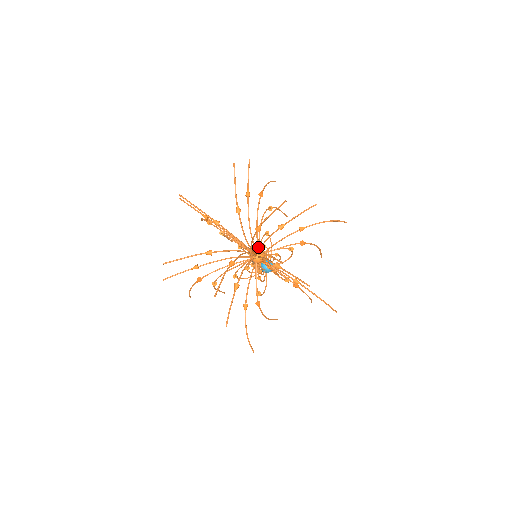
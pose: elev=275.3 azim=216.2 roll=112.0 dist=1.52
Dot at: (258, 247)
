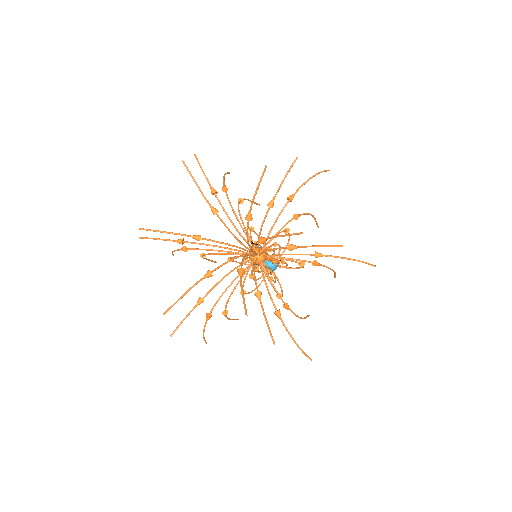
Dot at: (260, 237)
